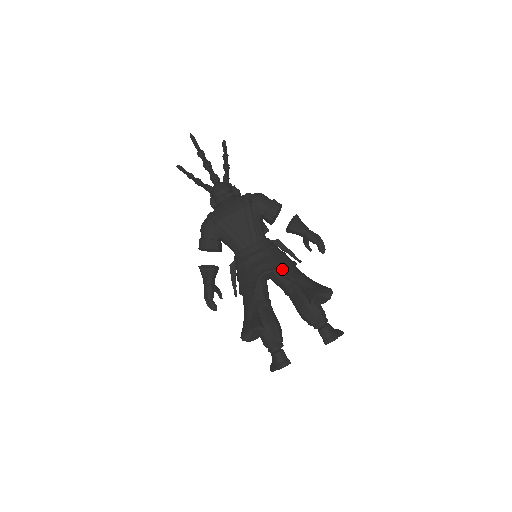
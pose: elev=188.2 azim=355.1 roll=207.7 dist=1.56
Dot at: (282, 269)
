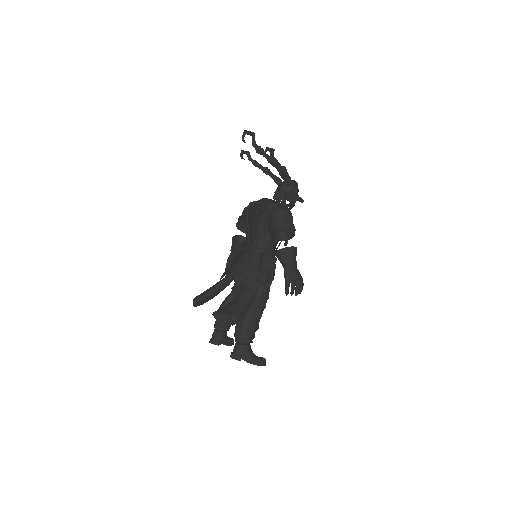
Dot at: (241, 278)
